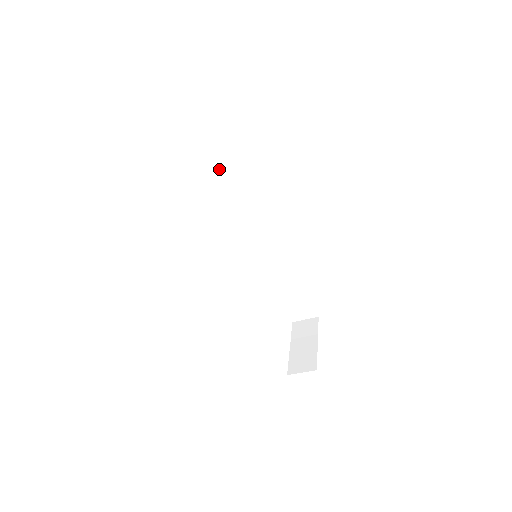
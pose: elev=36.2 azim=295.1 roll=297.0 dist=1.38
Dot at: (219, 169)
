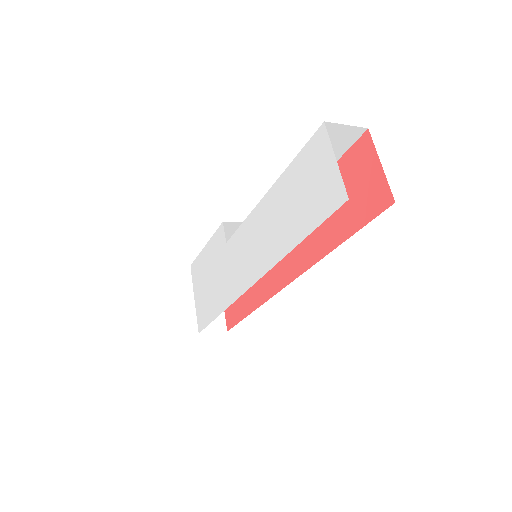
Dot at: occluded
